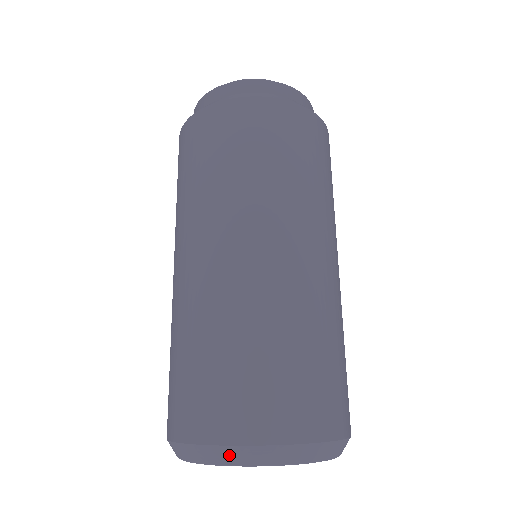
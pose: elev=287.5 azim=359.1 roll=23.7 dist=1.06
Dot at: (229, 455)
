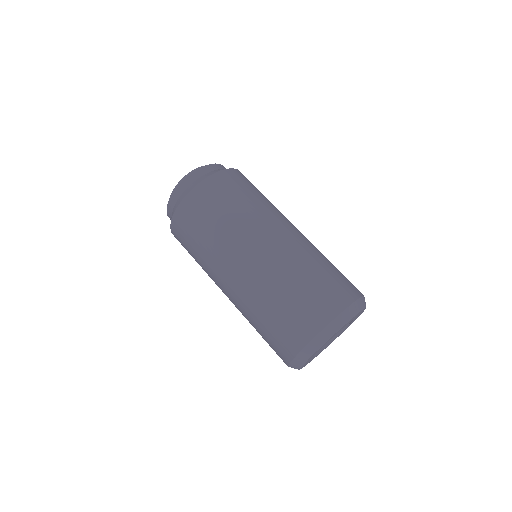
Dot at: (326, 333)
